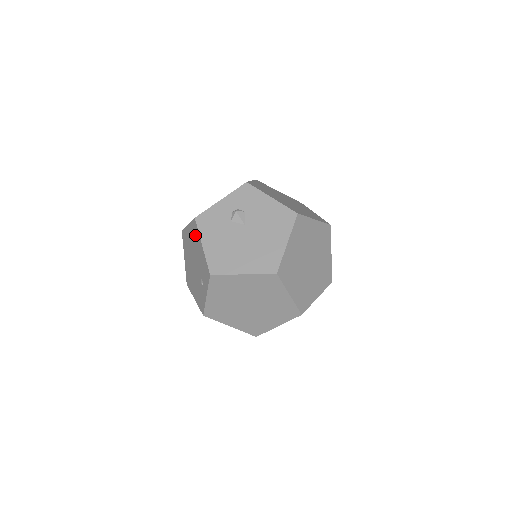
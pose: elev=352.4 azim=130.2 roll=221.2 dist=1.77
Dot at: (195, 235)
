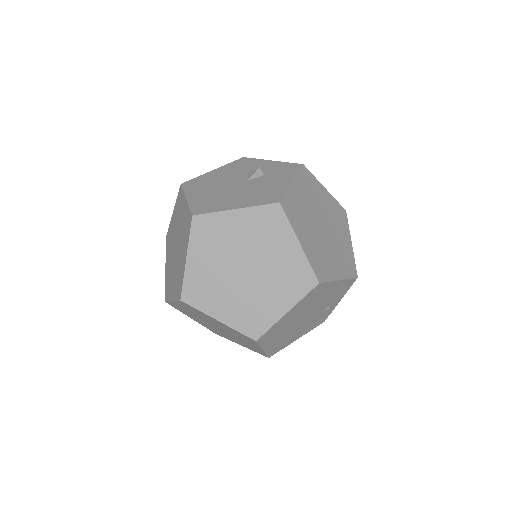
Dot at: occluded
